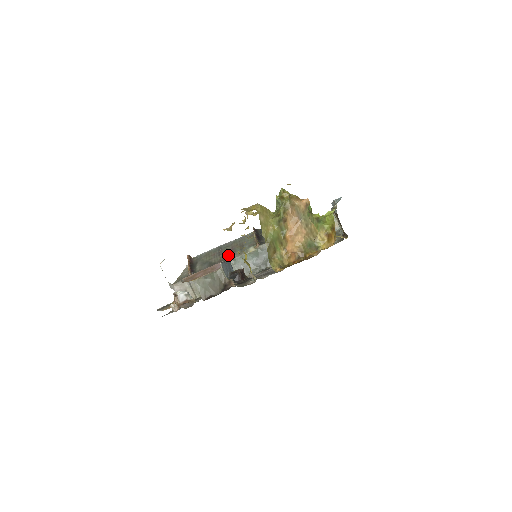
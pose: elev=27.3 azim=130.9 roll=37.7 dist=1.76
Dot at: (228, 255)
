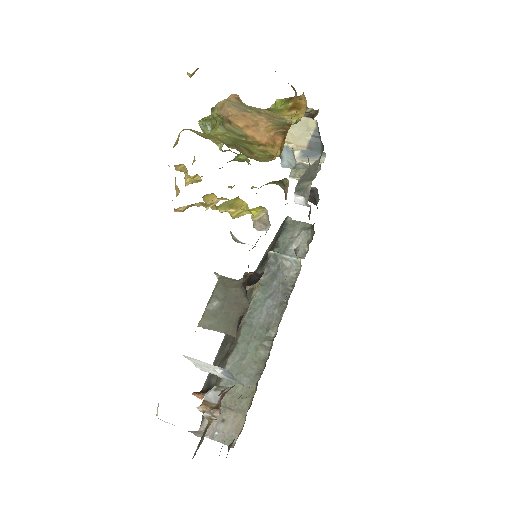
Dot at: occluded
